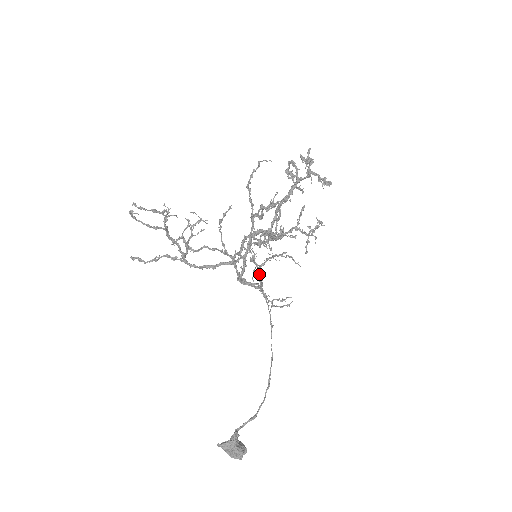
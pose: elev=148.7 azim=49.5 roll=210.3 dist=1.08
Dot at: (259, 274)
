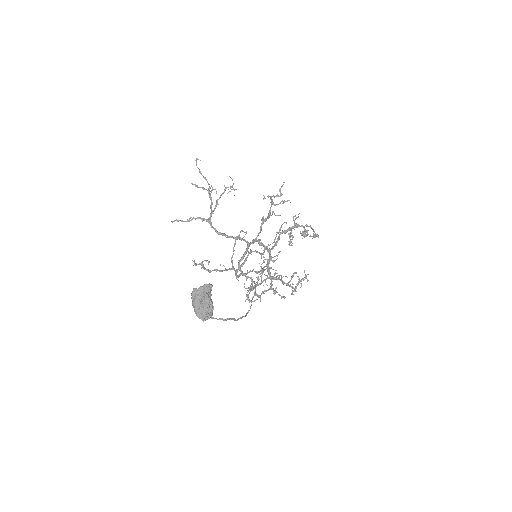
Dot at: occluded
